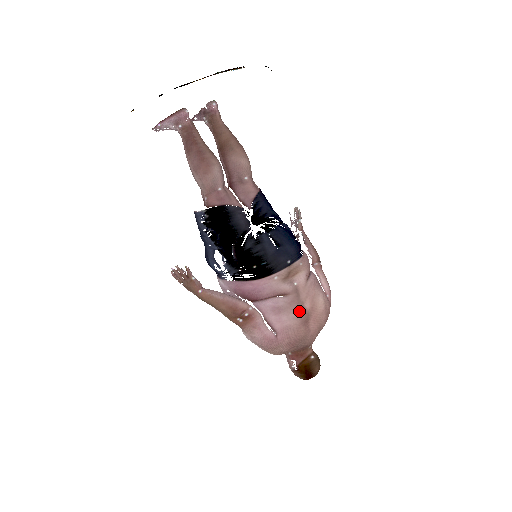
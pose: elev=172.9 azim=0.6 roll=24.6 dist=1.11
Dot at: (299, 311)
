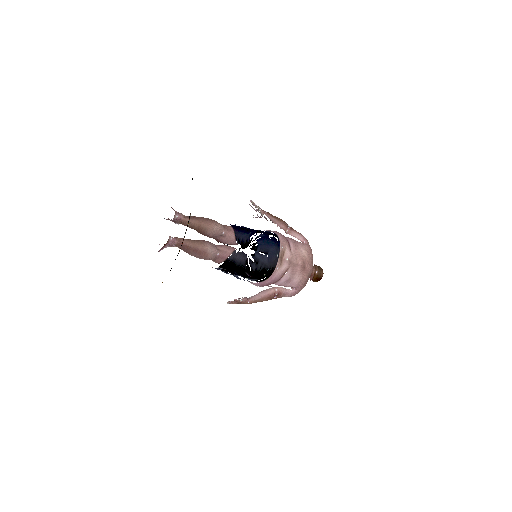
Dot at: (298, 270)
